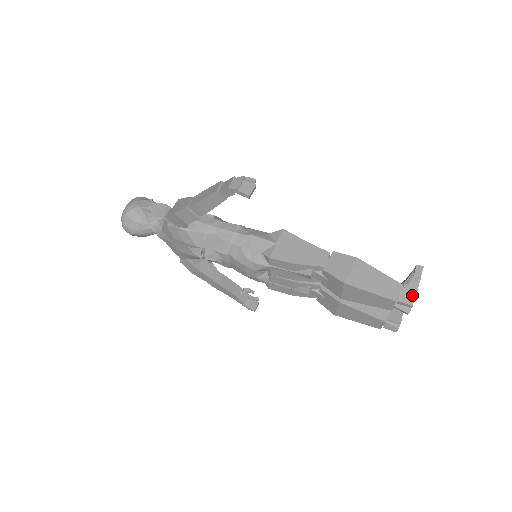
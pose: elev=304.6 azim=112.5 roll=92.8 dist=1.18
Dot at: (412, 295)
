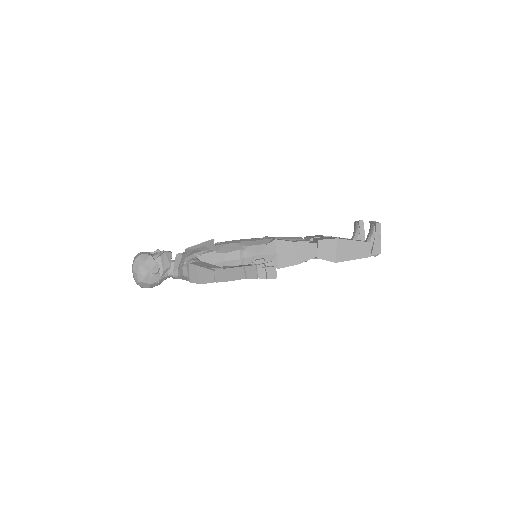
Dot at: (378, 247)
